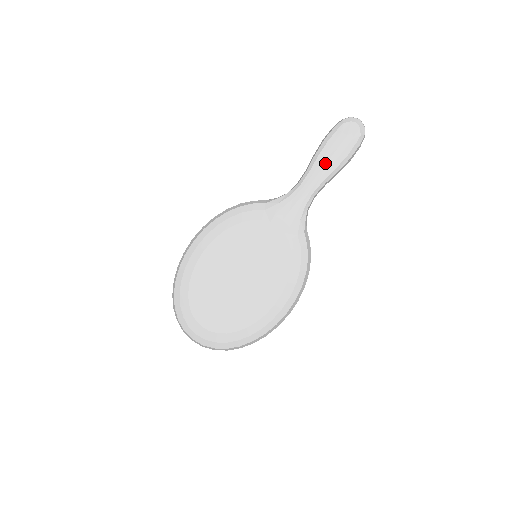
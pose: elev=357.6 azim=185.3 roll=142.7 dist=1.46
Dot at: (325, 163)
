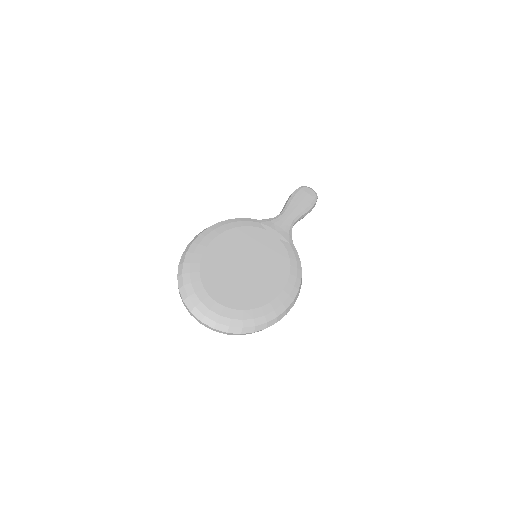
Dot at: (298, 204)
